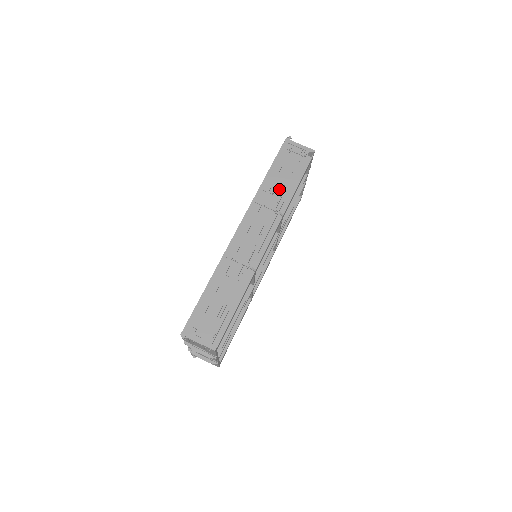
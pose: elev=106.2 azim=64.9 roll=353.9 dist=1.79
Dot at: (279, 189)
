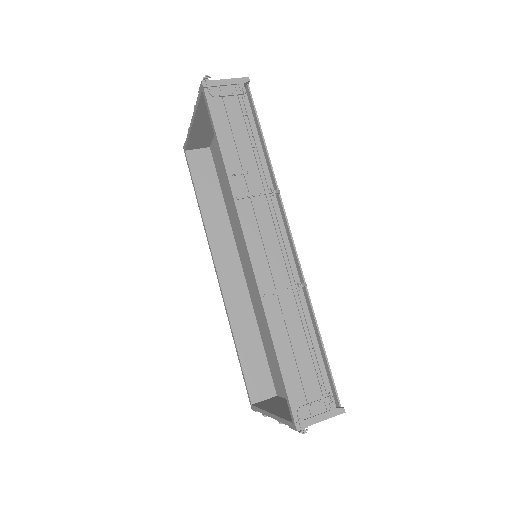
Dot at: (251, 160)
